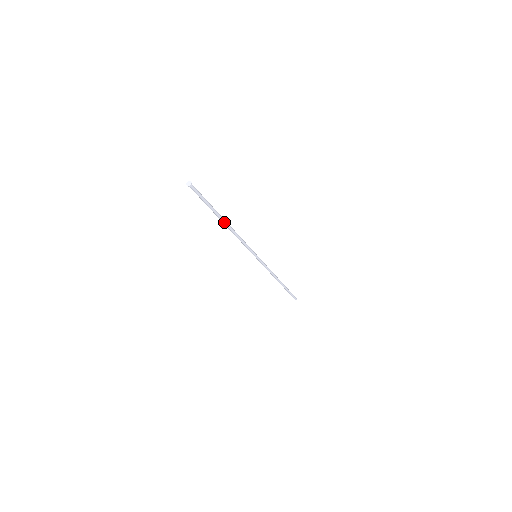
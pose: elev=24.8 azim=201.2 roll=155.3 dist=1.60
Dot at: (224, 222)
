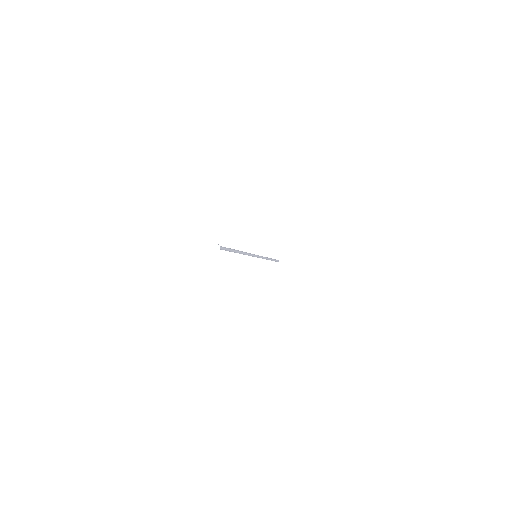
Dot at: occluded
